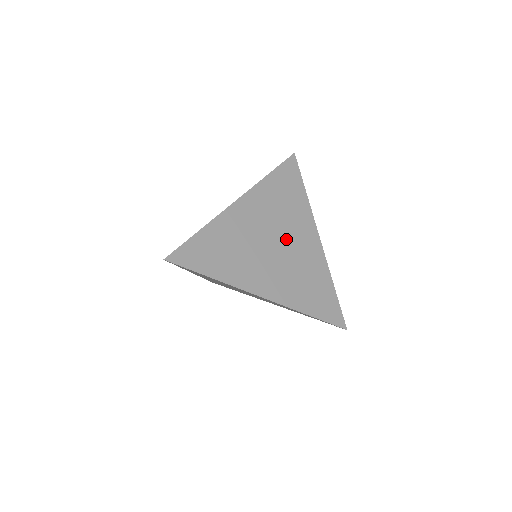
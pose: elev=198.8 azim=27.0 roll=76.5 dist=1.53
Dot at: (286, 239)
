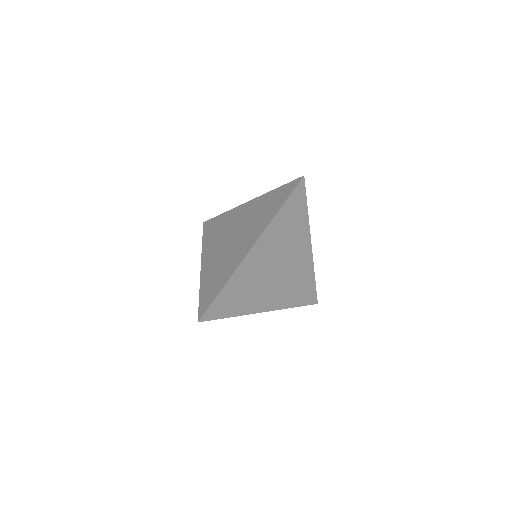
Dot at: (286, 261)
